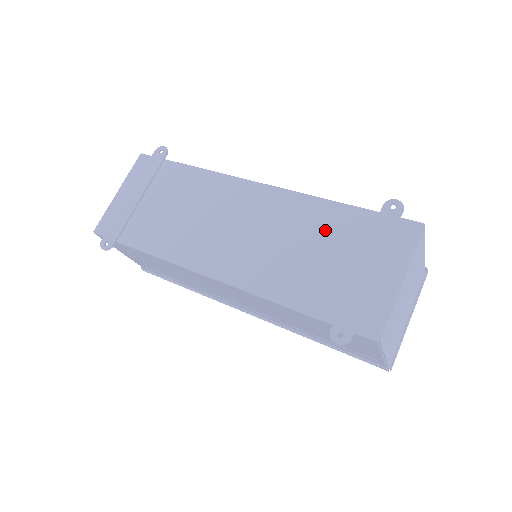
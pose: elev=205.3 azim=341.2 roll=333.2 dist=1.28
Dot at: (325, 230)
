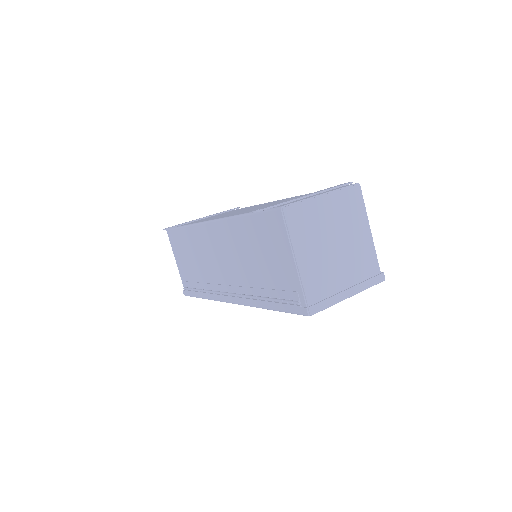
Dot at: occluded
